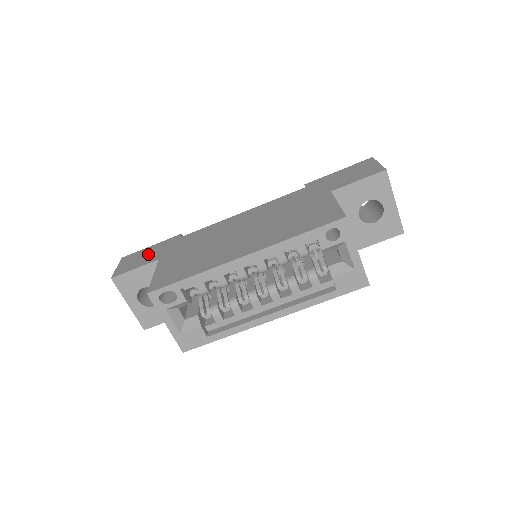
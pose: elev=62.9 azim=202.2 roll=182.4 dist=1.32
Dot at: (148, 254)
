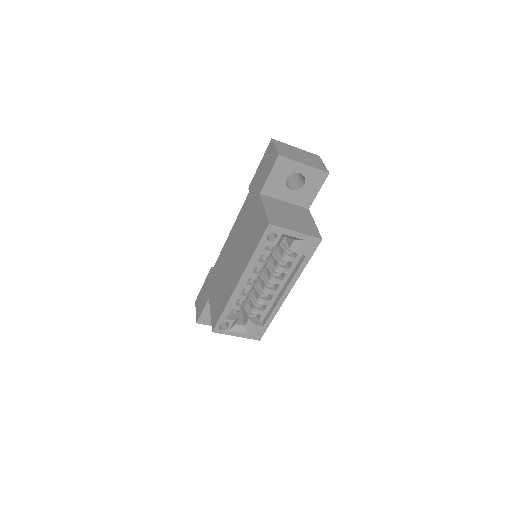
Dot at: (204, 294)
